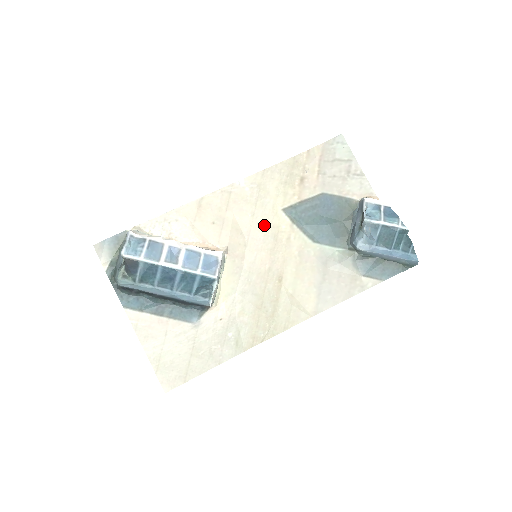
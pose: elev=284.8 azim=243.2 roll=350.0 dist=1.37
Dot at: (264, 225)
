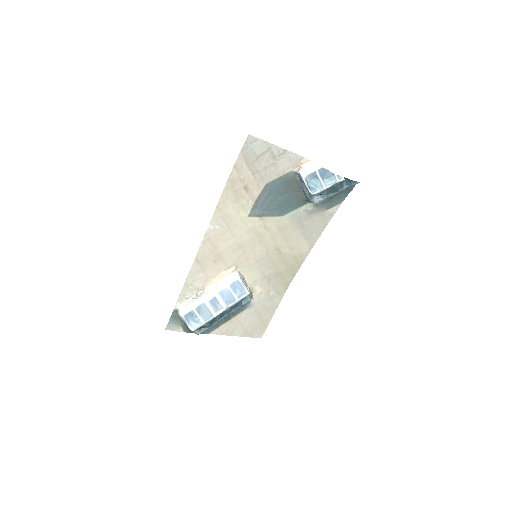
Dot at: (245, 234)
